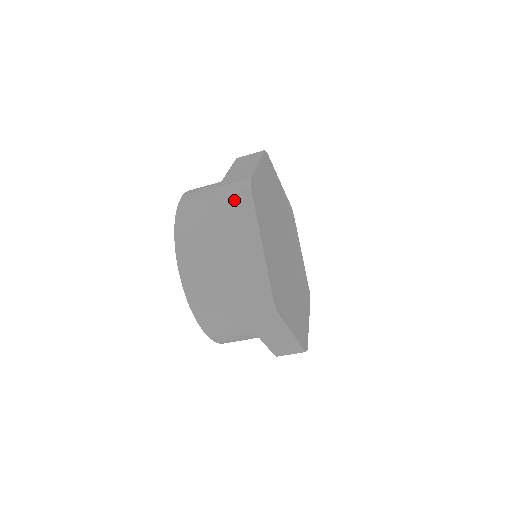
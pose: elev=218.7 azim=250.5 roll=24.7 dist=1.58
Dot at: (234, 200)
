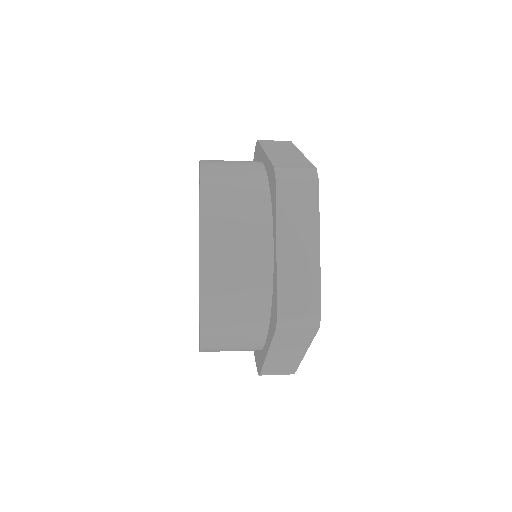
Dot at: (296, 187)
